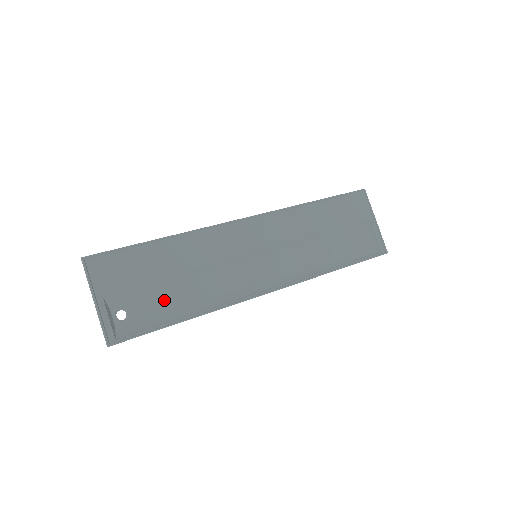
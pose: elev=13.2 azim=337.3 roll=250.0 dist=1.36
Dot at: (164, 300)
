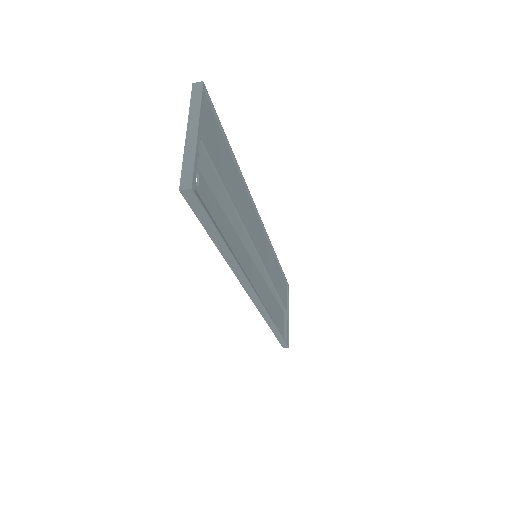
Dot at: (217, 210)
